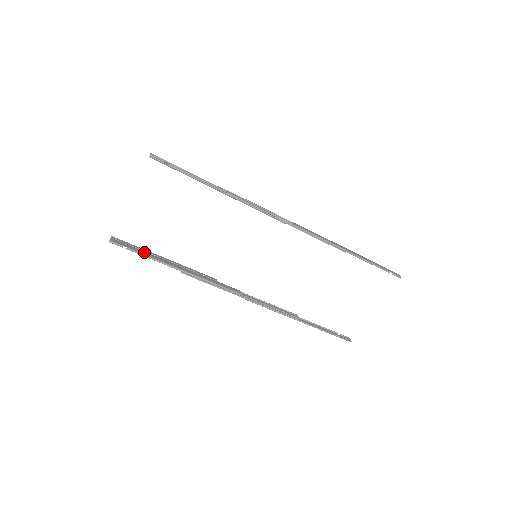
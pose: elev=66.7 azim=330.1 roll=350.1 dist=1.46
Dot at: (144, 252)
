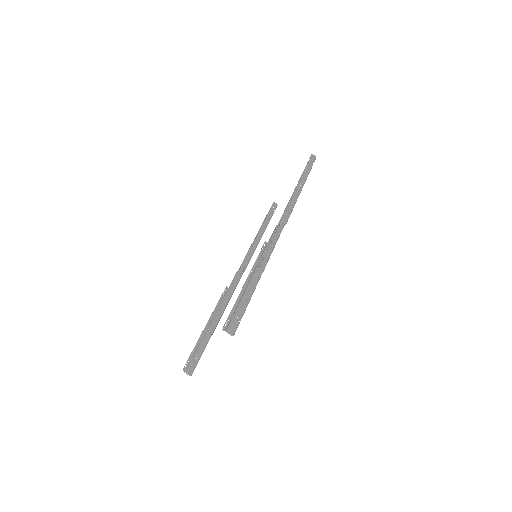
Dot at: (202, 345)
